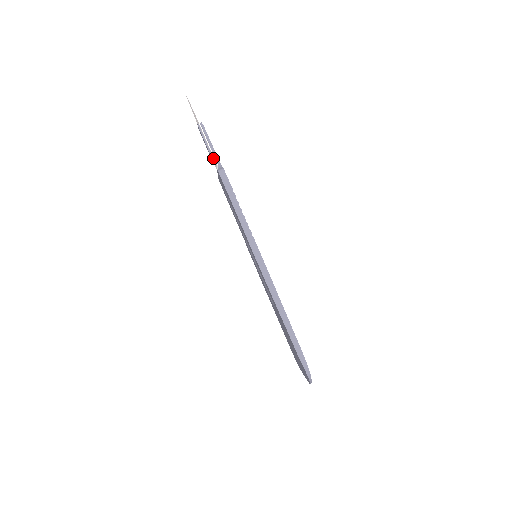
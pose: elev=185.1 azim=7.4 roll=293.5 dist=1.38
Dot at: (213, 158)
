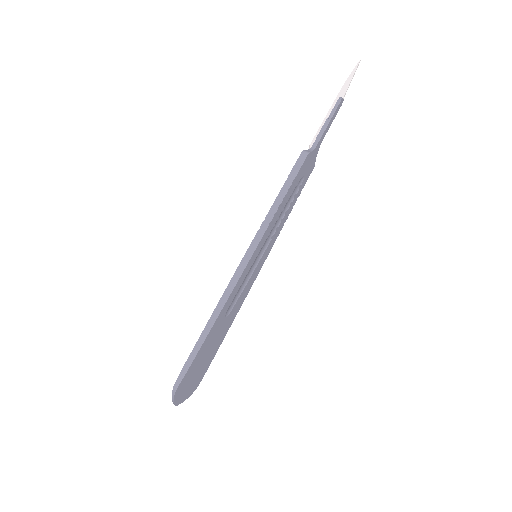
Dot at: (315, 137)
